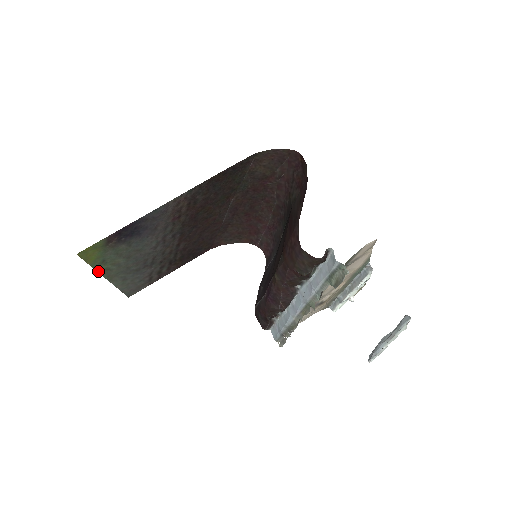
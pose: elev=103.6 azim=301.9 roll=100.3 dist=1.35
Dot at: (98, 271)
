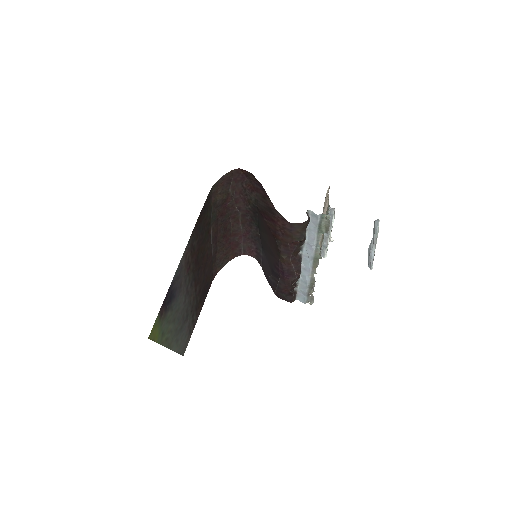
Dot at: (162, 345)
